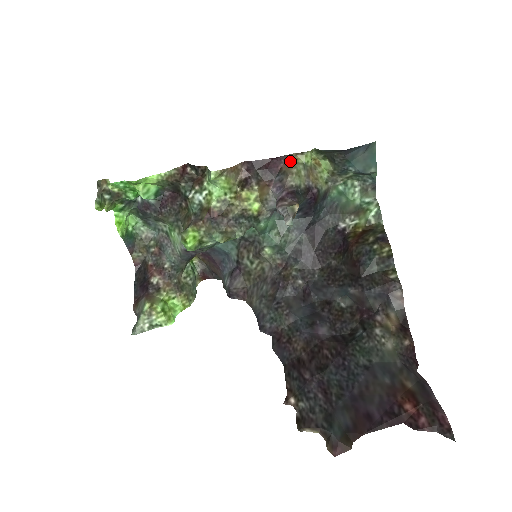
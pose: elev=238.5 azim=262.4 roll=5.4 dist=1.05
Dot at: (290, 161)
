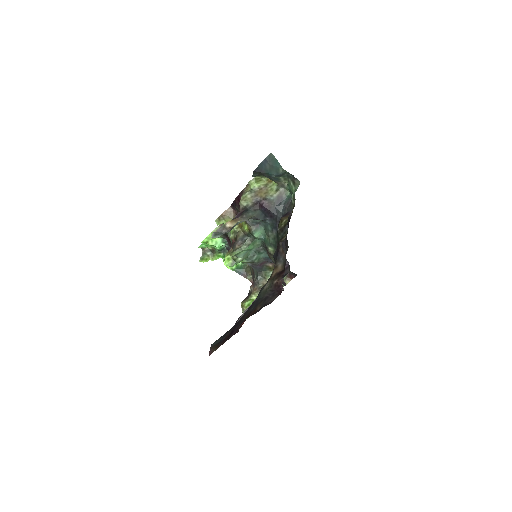
Dot at: (243, 193)
